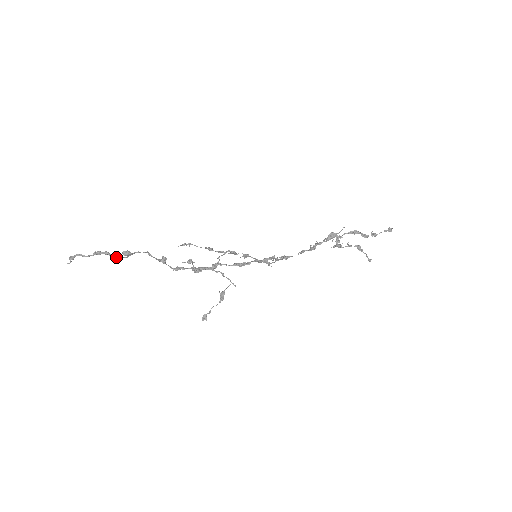
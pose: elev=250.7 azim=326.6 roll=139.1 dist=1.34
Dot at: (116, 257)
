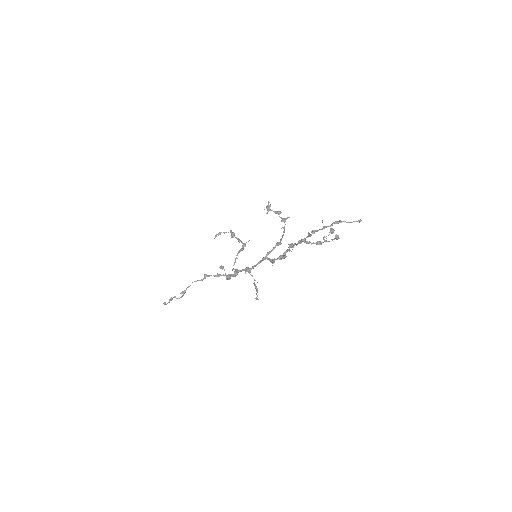
Dot at: (180, 297)
